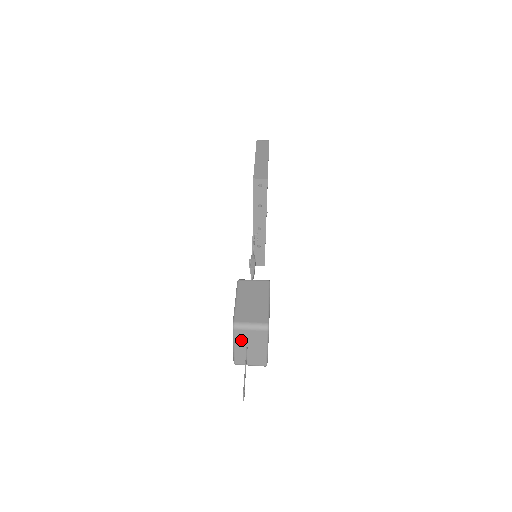
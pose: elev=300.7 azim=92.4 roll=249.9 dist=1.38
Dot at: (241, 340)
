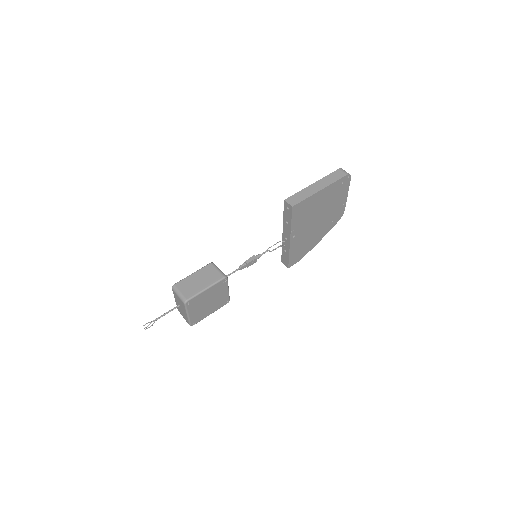
Dot at: (176, 298)
